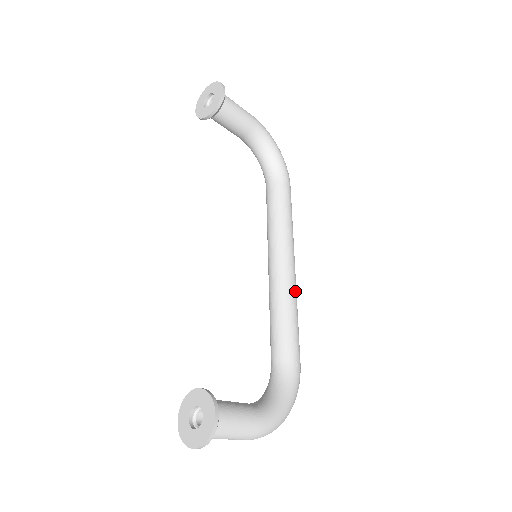
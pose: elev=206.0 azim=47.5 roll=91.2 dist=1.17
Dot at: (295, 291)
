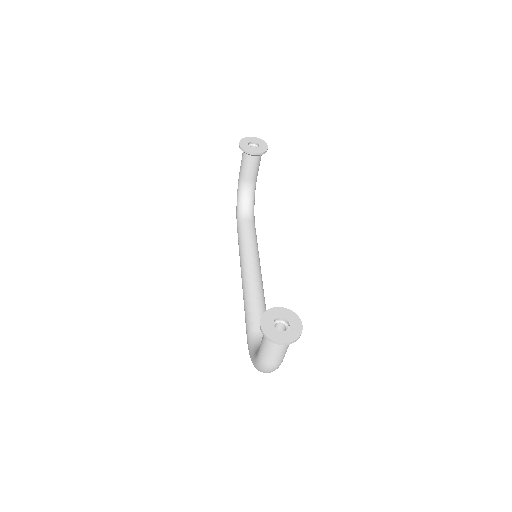
Dot at: occluded
